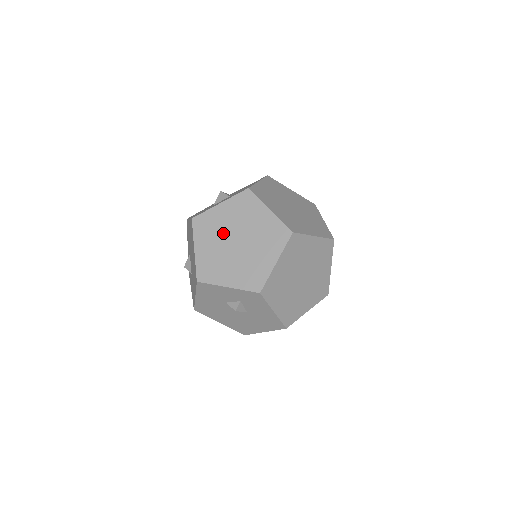
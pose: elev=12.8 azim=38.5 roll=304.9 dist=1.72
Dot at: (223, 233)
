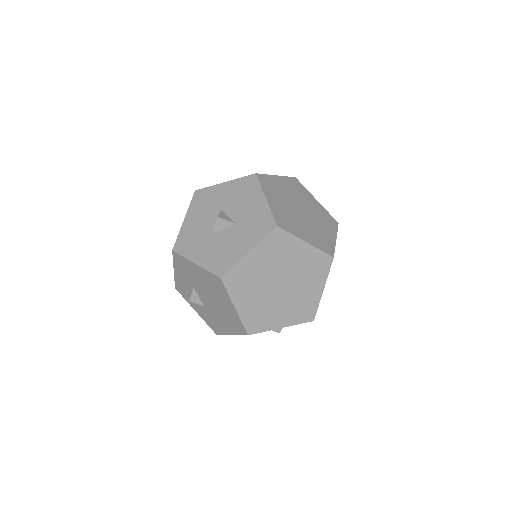
Dot at: (262, 281)
